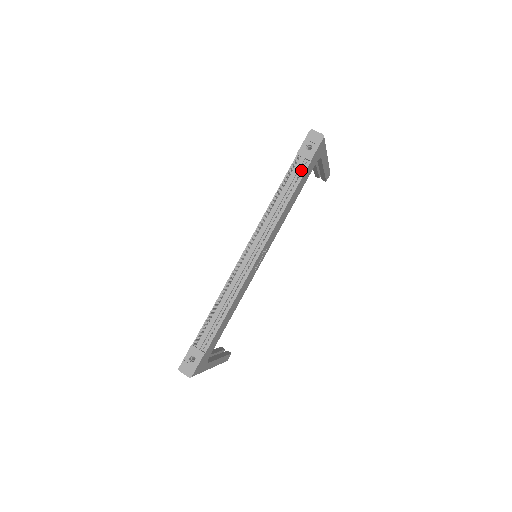
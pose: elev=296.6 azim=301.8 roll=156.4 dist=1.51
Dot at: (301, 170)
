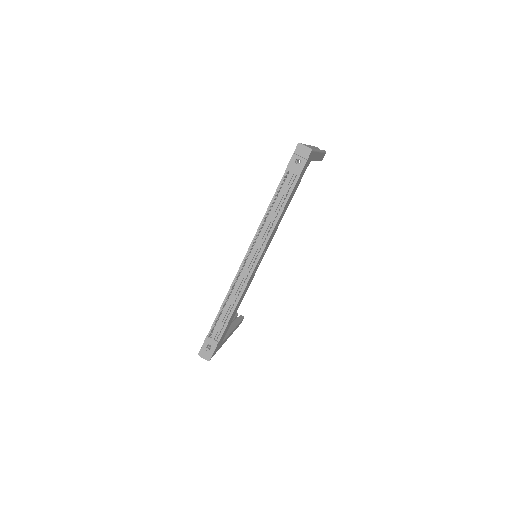
Dot at: (291, 183)
